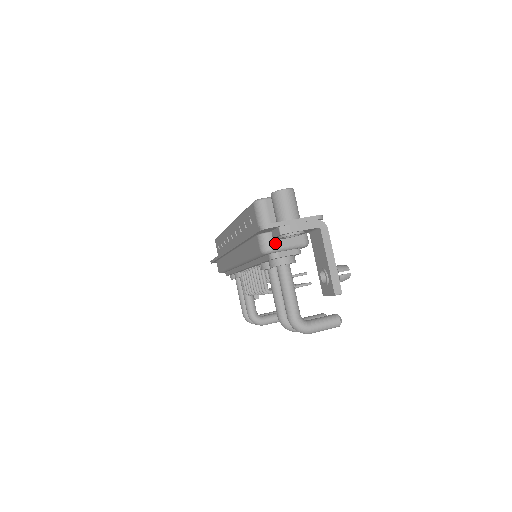
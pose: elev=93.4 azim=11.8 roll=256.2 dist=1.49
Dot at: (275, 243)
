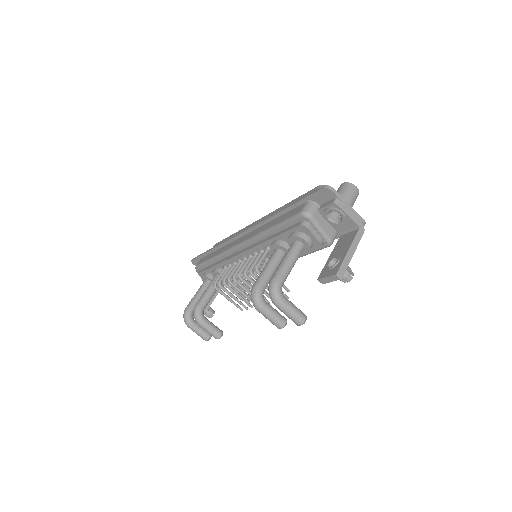
Dot at: (316, 215)
